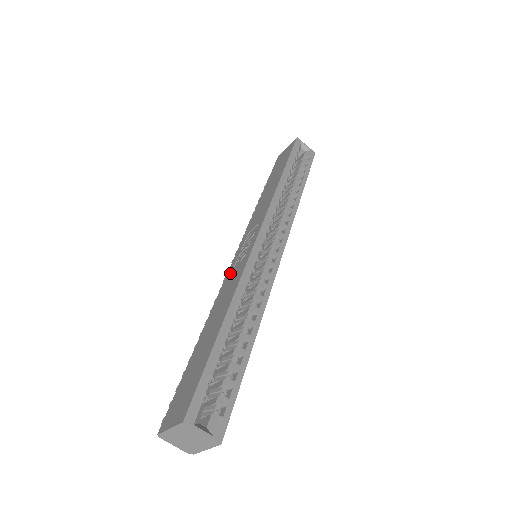
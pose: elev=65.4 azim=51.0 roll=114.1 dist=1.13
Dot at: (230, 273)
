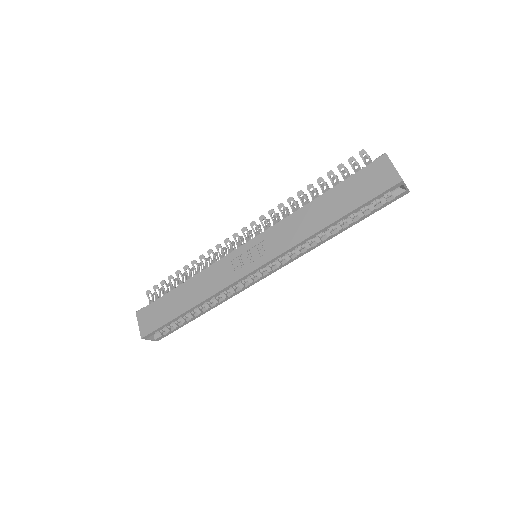
Dot at: (226, 262)
